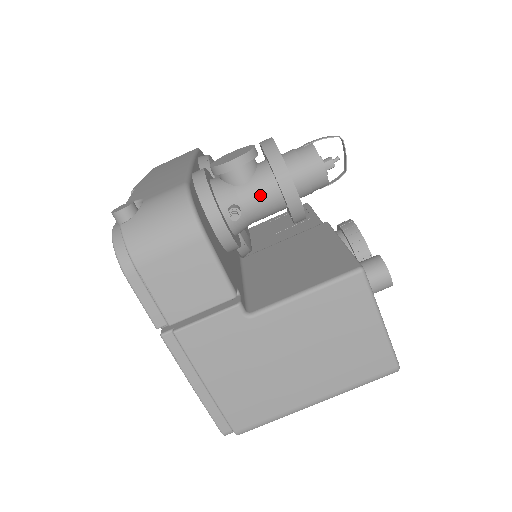
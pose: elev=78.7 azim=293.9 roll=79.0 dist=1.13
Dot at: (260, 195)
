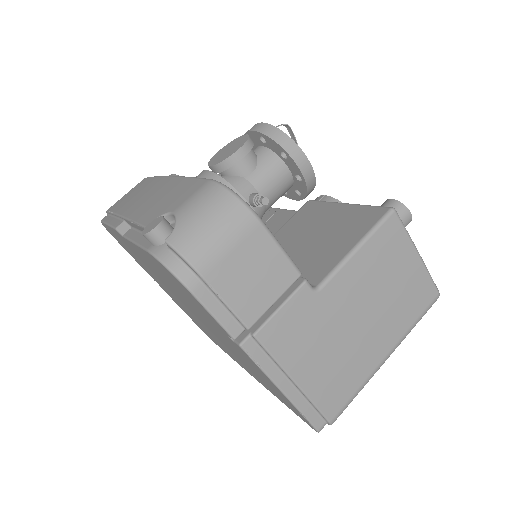
Dot at: (272, 177)
